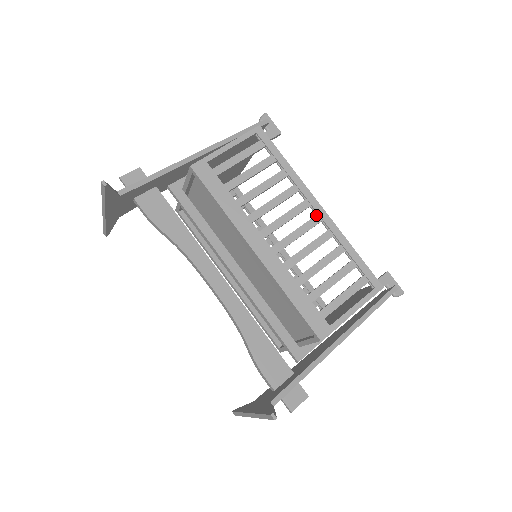
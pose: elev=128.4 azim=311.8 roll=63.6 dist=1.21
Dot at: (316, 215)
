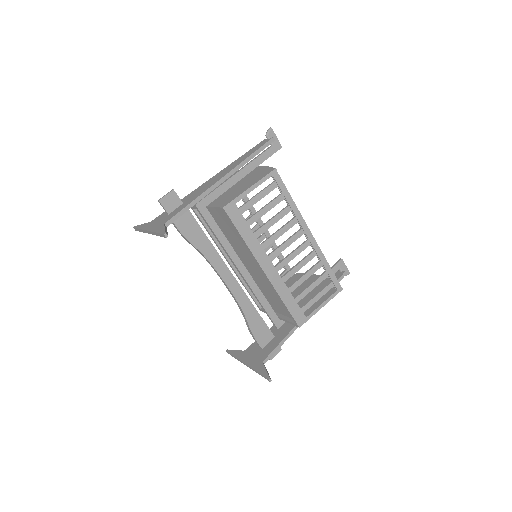
Dot at: (307, 240)
